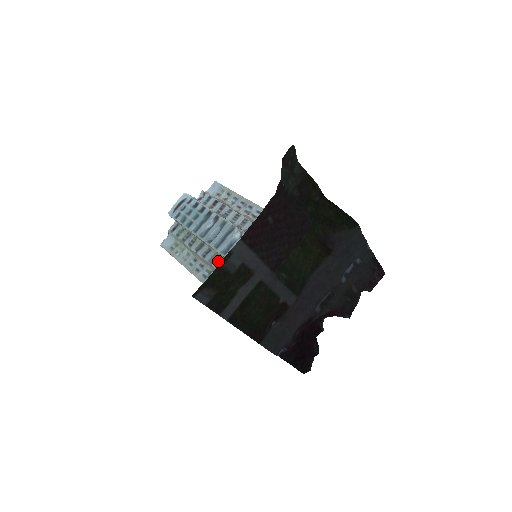
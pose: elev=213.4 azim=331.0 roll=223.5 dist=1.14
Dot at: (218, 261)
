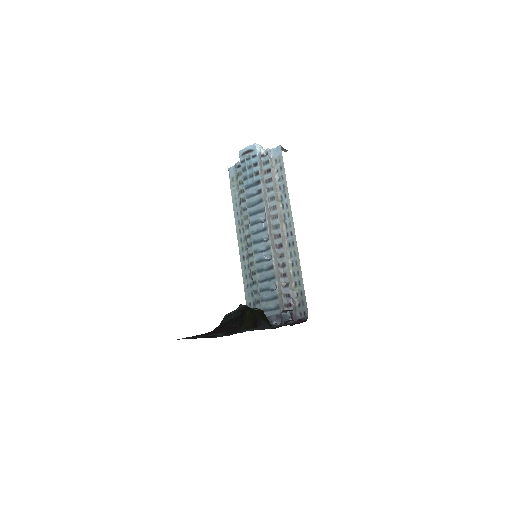
Dot at: (248, 222)
